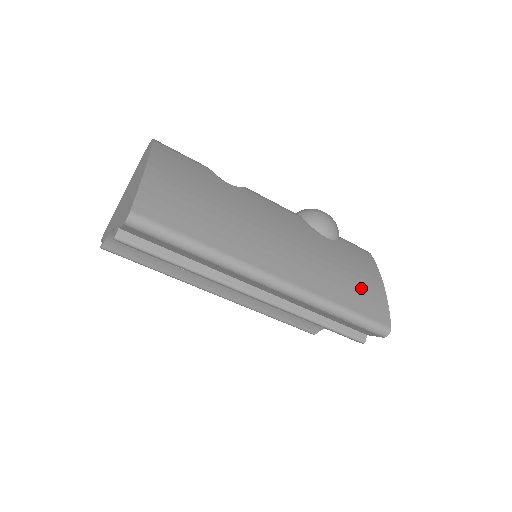
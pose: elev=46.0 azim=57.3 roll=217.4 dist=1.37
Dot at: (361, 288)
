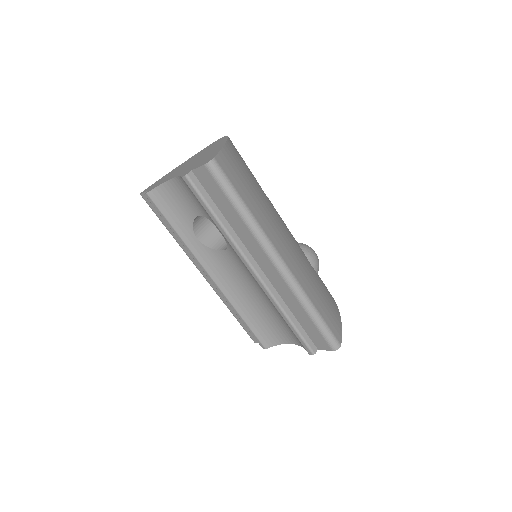
Dot at: (328, 307)
